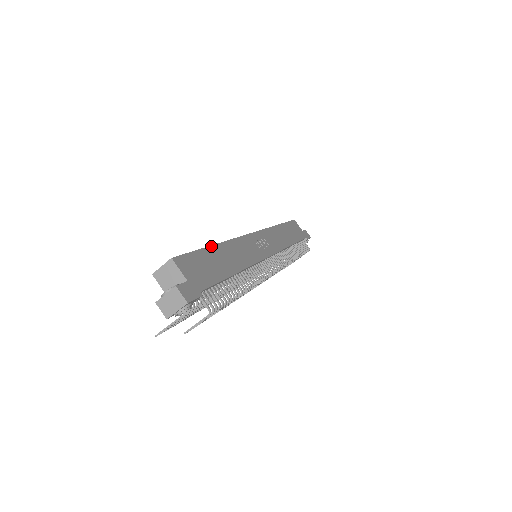
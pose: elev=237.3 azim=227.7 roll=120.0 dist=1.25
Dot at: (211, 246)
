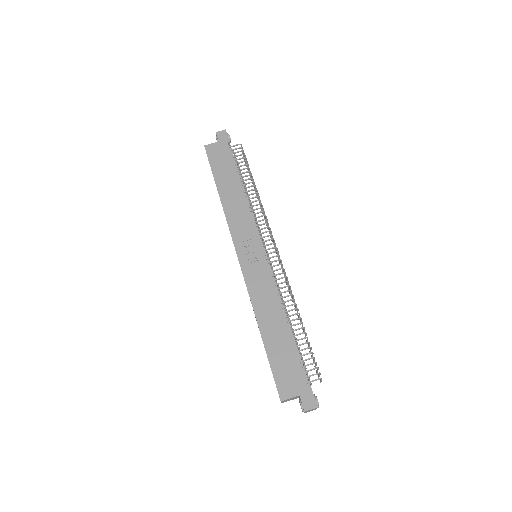
Dot at: (263, 341)
